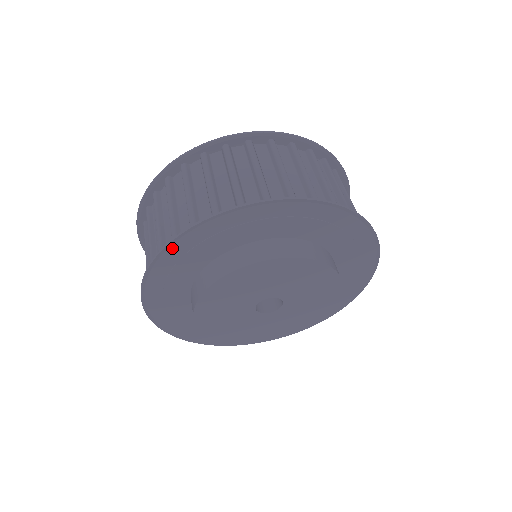
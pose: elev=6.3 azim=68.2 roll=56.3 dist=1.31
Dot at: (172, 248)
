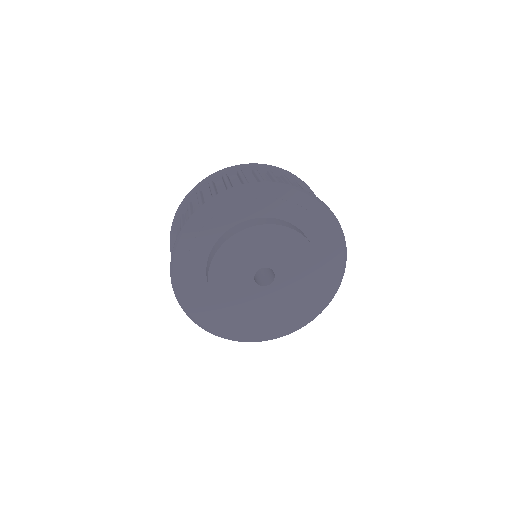
Dot at: (230, 194)
